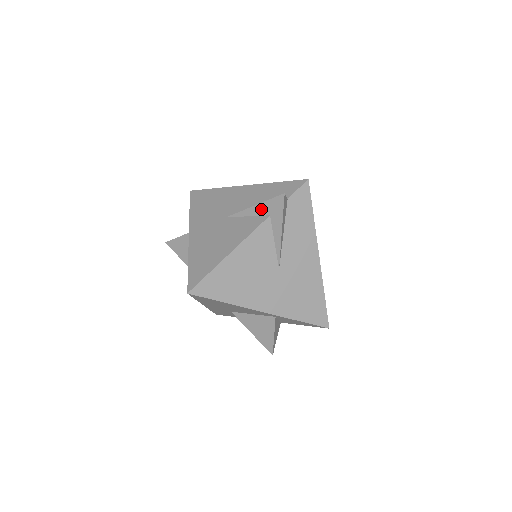
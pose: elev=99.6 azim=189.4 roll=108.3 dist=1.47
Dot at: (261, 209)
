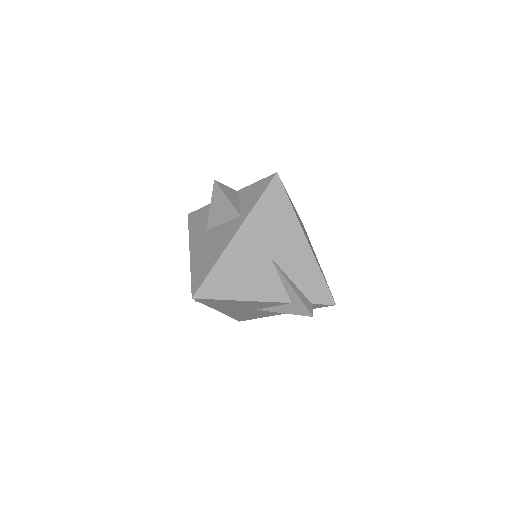
Dot at: (293, 295)
